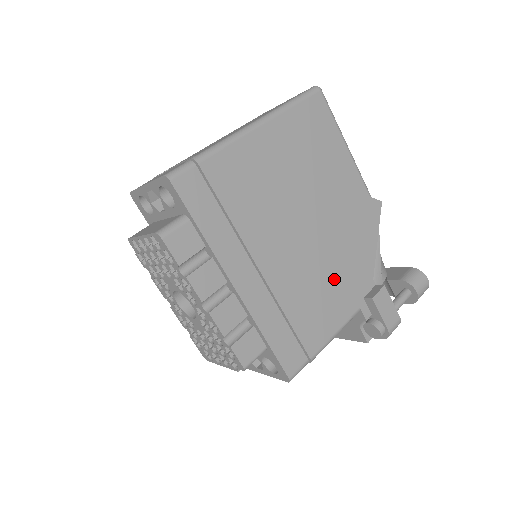
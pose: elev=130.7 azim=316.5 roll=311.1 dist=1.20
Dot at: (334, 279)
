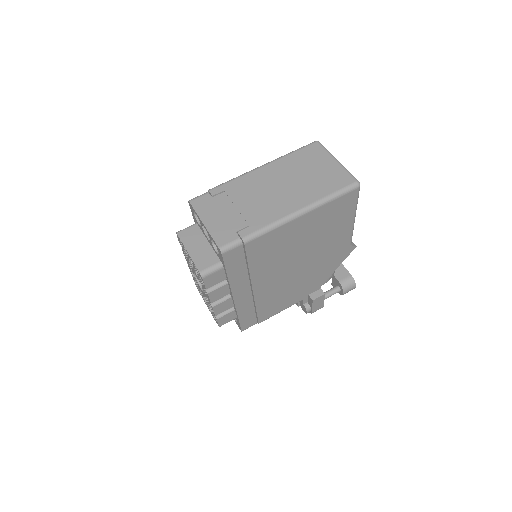
Dot at: (296, 289)
